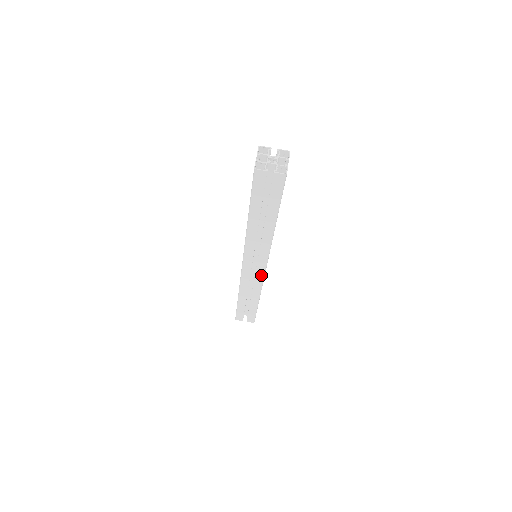
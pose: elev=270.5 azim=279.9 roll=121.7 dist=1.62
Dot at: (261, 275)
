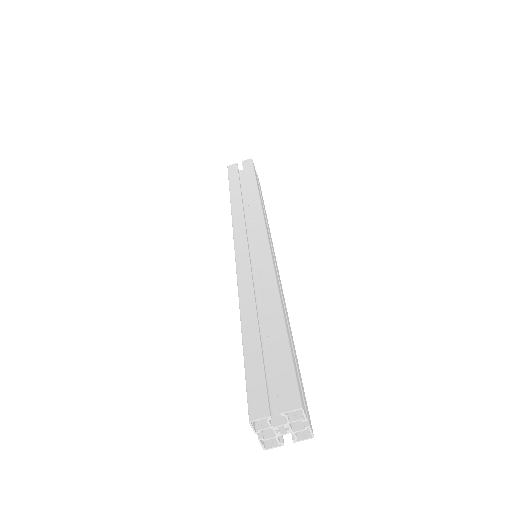
Dot at: occluded
